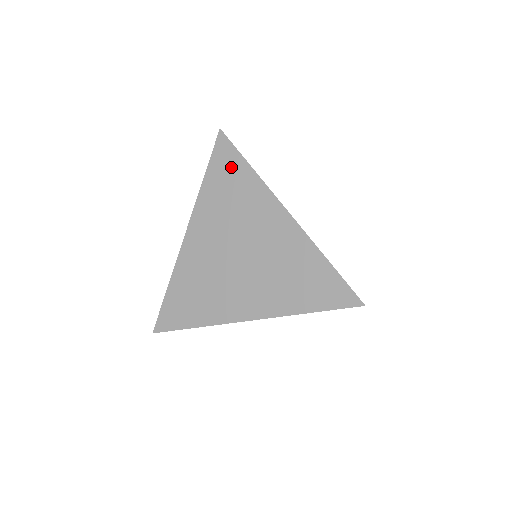
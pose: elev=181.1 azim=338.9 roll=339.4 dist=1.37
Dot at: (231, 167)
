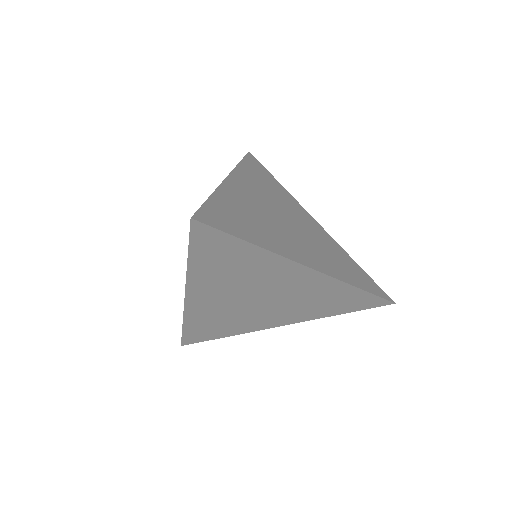
Dot at: (225, 249)
